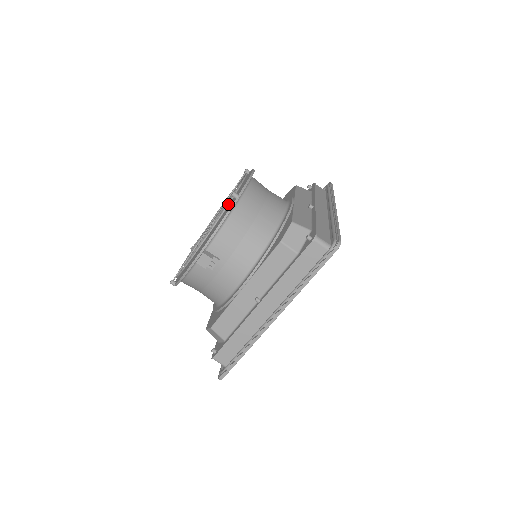
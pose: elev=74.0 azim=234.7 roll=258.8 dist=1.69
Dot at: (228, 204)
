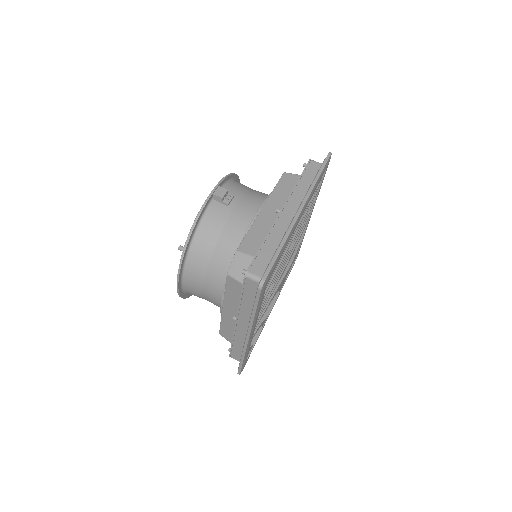
Dot at: occluded
